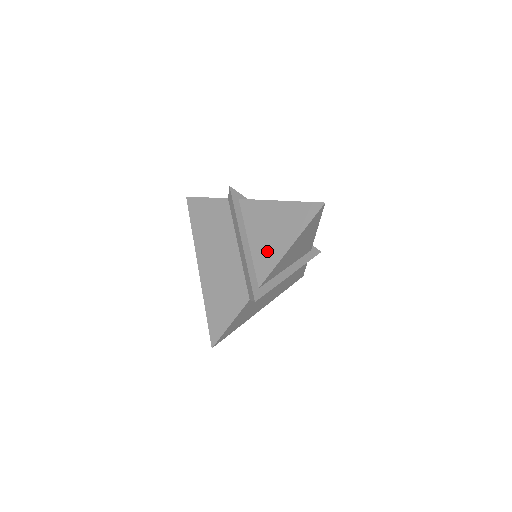
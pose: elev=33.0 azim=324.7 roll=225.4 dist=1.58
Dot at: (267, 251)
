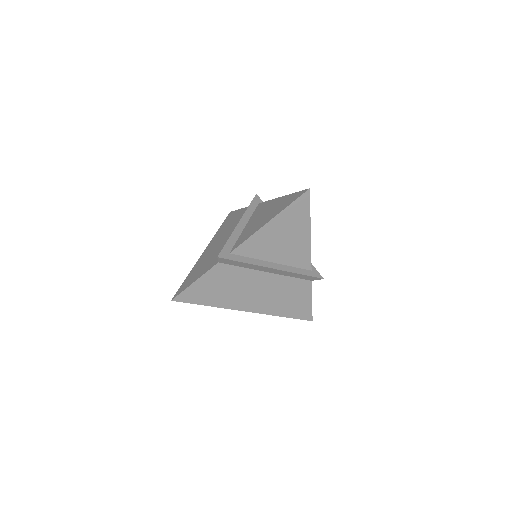
Dot at: (252, 228)
